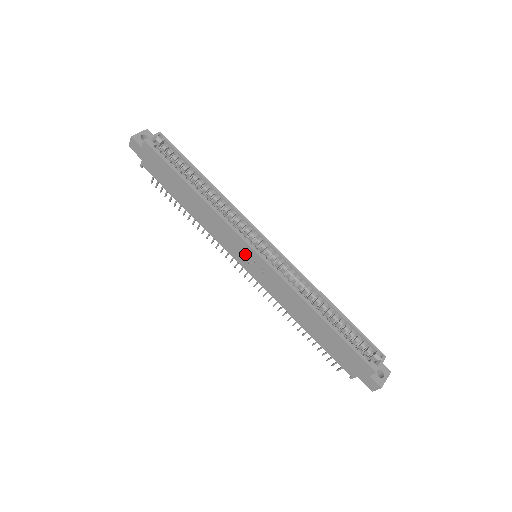
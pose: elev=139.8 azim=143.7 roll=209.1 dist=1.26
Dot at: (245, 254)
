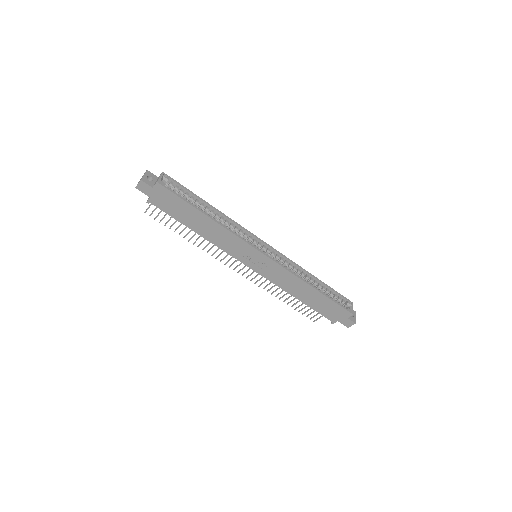
Dot at: (252, 257)
